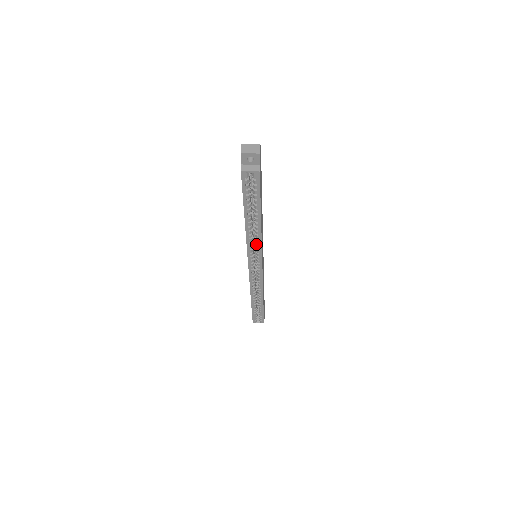
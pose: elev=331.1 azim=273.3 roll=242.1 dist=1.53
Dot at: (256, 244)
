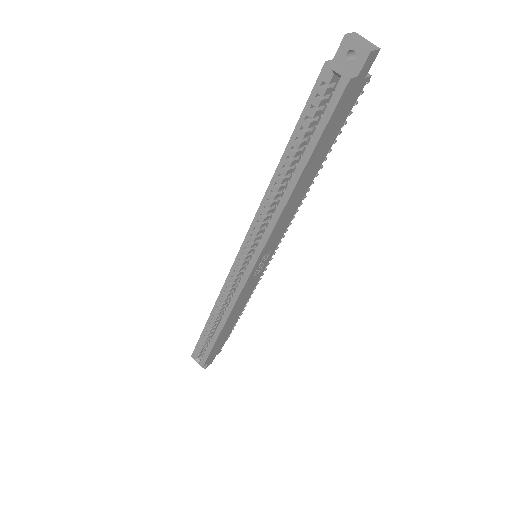
Dot at: (267, 225)
